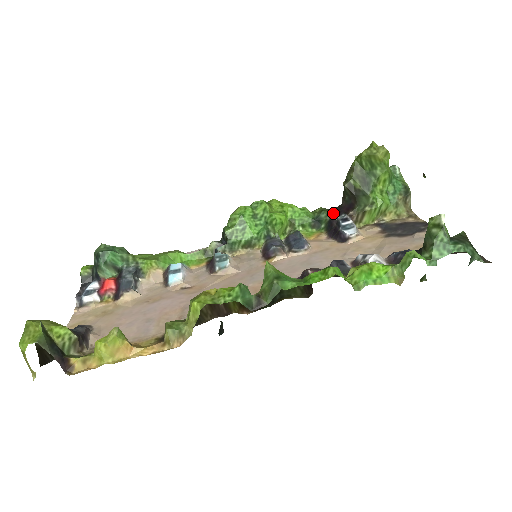
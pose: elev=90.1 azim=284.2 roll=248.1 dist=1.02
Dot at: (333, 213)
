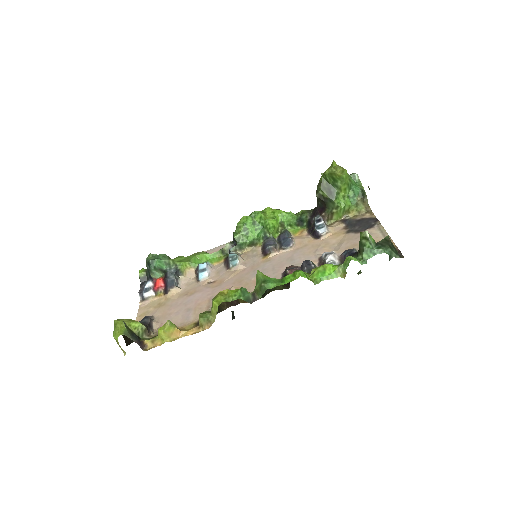
Dot at: (312, 214)
